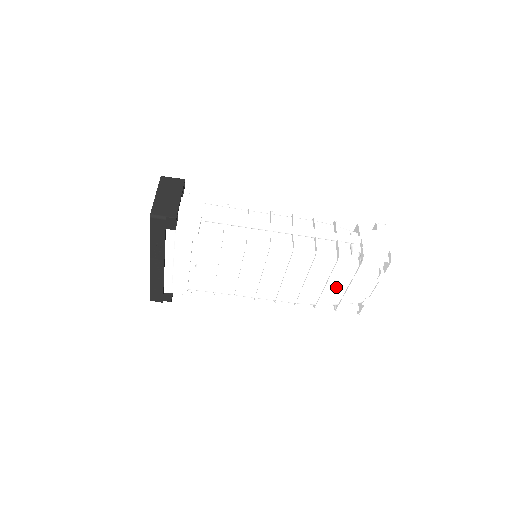
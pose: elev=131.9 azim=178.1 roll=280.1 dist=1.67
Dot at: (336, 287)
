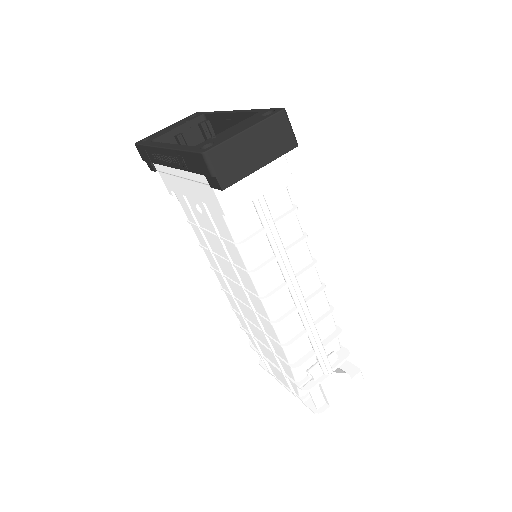
Dot at: (268, 352)
